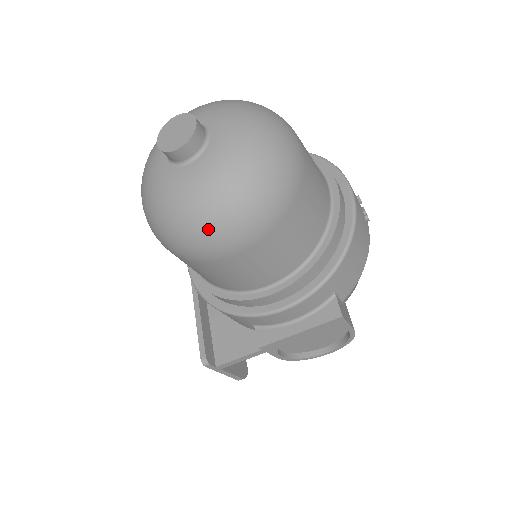
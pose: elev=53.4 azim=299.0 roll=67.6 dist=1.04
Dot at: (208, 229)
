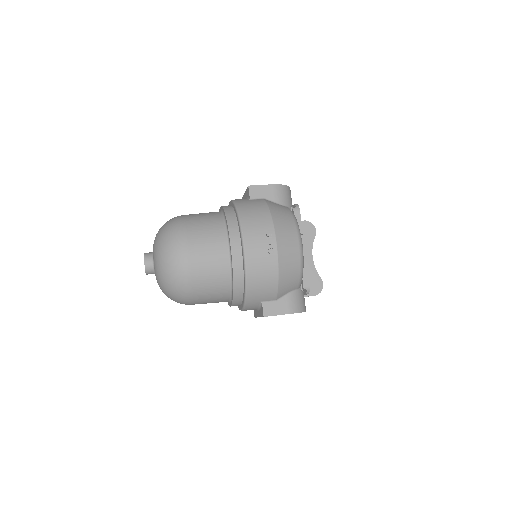
Dot at: occluded
